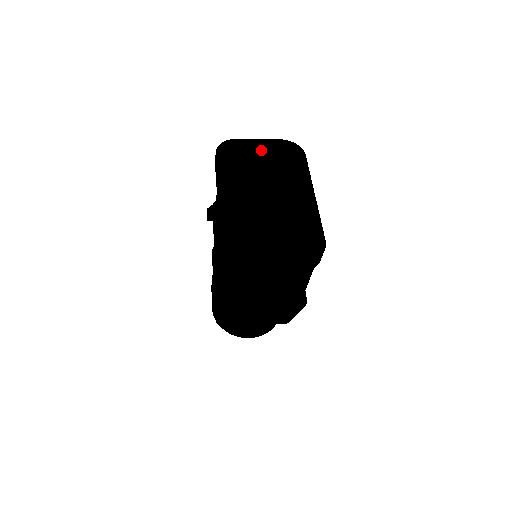
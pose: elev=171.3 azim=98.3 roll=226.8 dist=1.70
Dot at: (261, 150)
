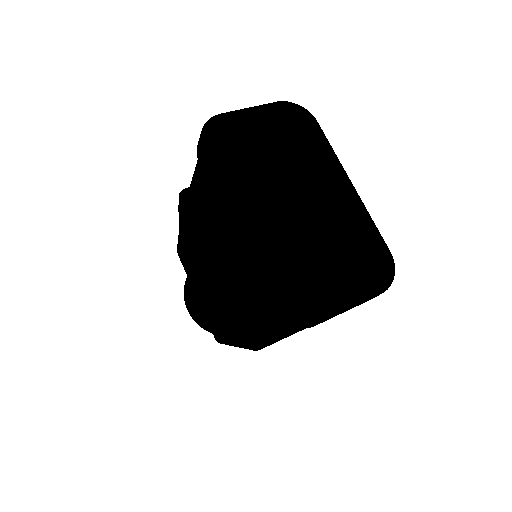
Dot at: (251, 121)
